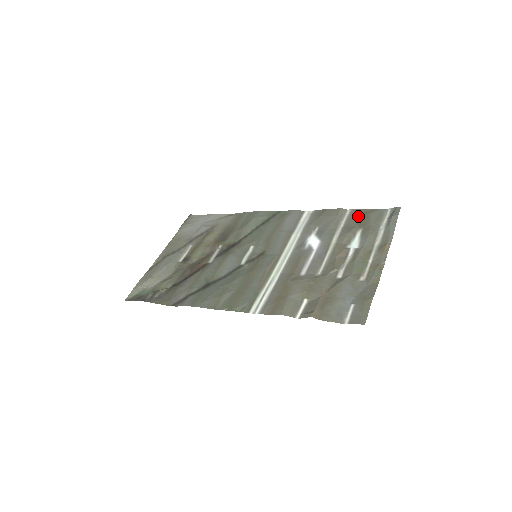
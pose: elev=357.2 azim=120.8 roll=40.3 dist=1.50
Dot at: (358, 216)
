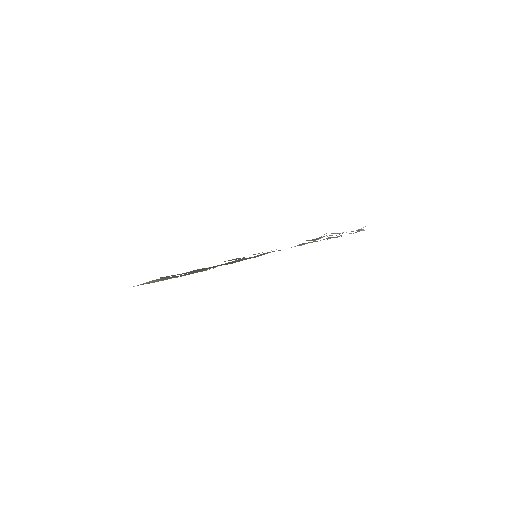
Dot at: occluded
